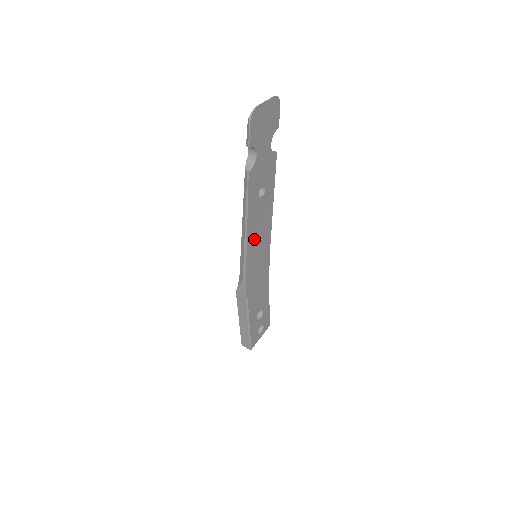
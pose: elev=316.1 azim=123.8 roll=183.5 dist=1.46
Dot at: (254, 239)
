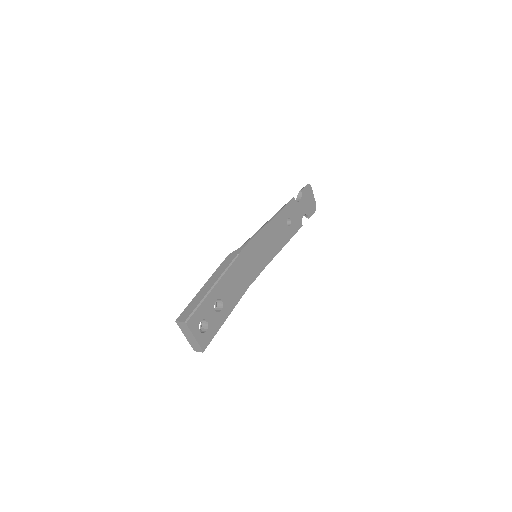
Dot at: (269, 234)
